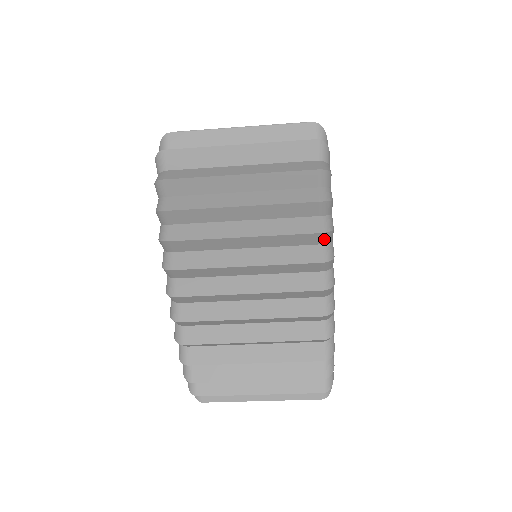
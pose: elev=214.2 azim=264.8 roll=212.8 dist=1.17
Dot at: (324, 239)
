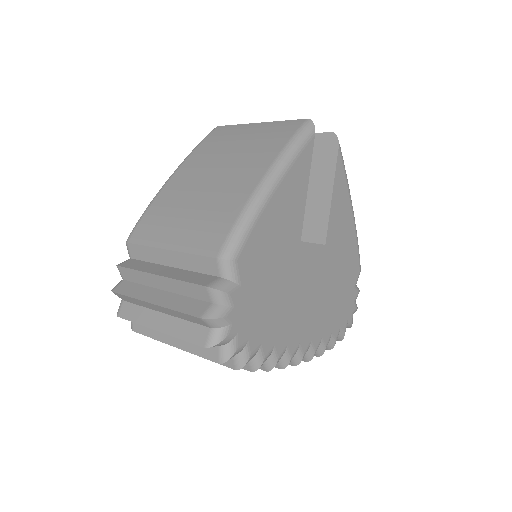
Dot at: occluded
